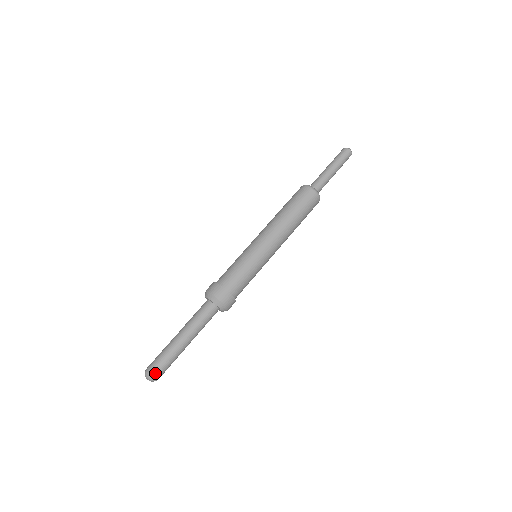
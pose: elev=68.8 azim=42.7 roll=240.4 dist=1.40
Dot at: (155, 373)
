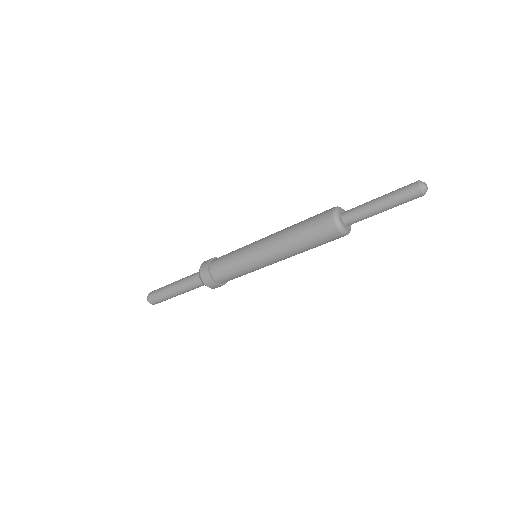
Dot at: (151, 301)
